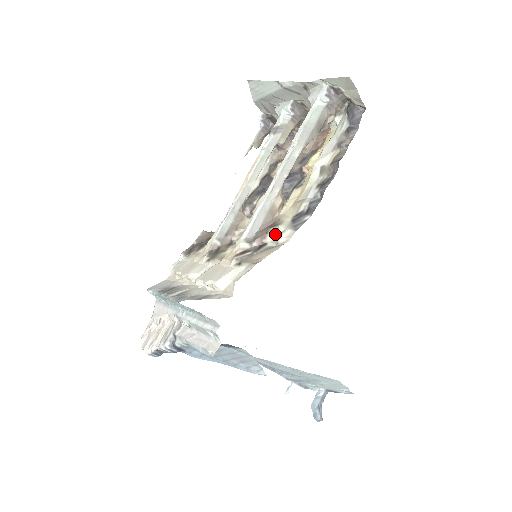
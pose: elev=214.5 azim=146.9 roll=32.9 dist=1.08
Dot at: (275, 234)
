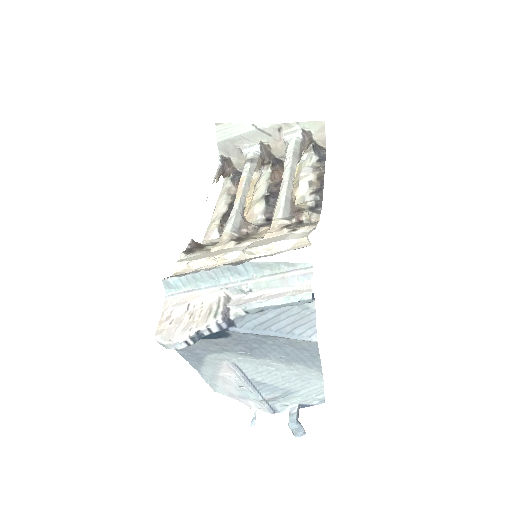
Dot at: (308, 214)
